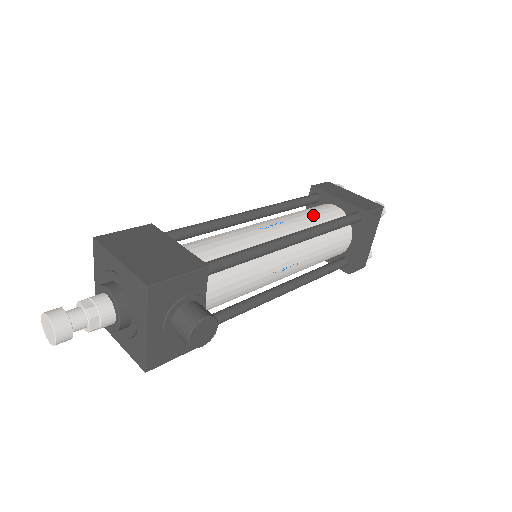
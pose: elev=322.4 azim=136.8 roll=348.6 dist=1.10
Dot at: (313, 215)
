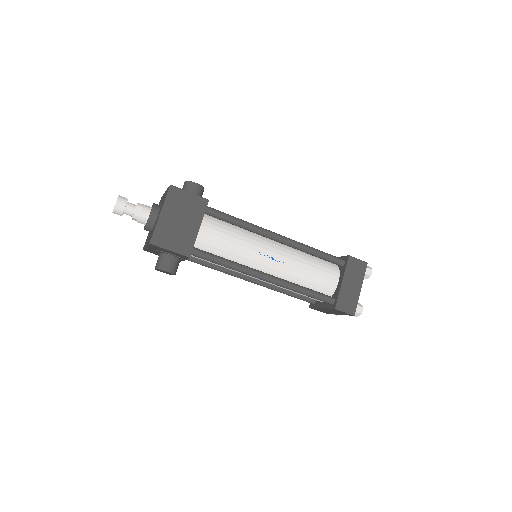
Dot at: (310, 274)
